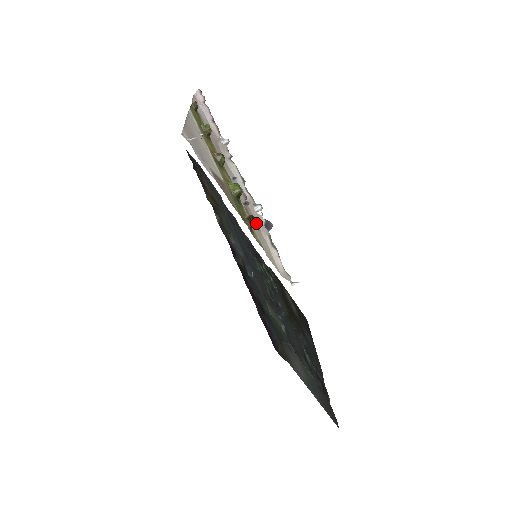
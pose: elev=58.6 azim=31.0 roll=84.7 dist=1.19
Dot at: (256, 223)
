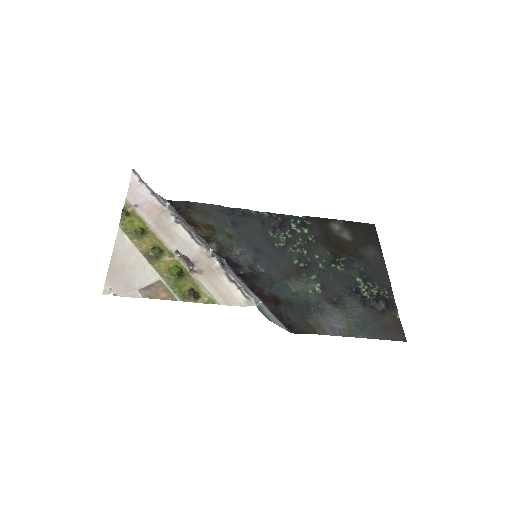
Dot at: (211, 271)
